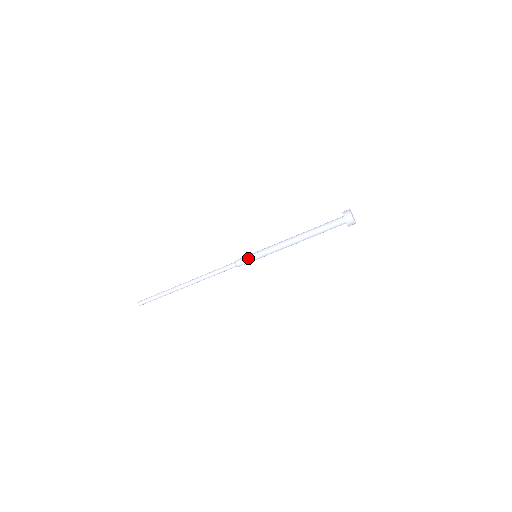
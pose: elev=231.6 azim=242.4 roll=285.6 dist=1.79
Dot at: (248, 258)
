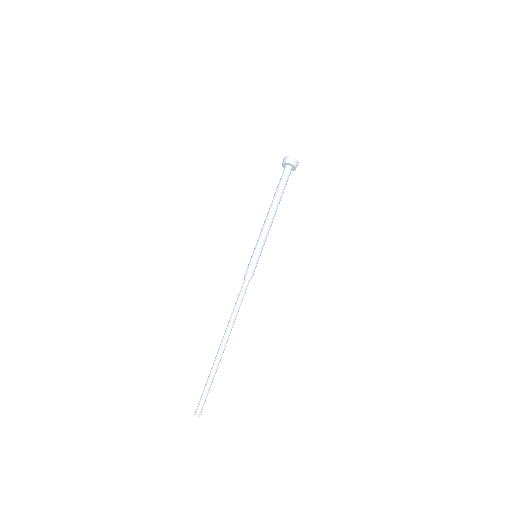
Dot at: (251, 262)
